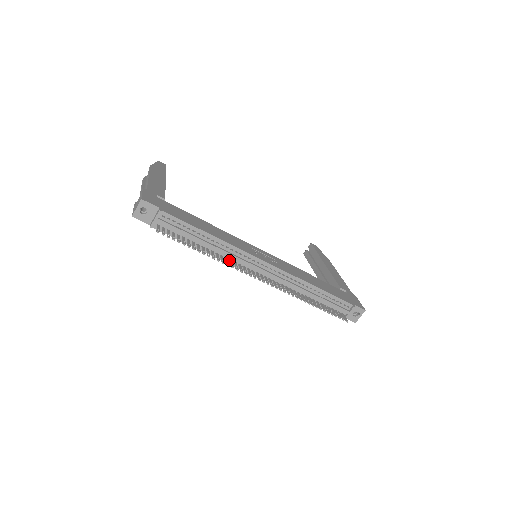
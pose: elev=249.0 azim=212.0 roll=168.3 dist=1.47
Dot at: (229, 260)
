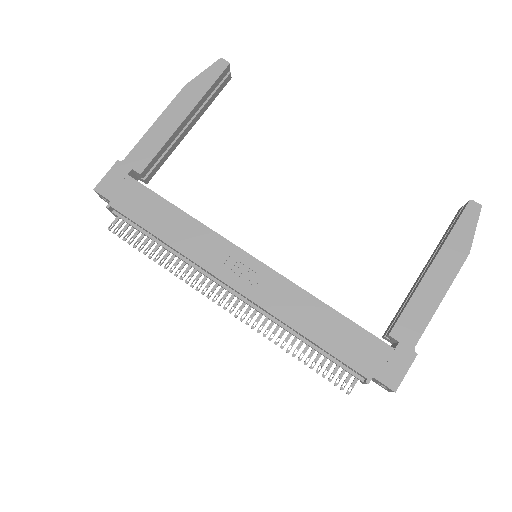
Dot at: occluded
